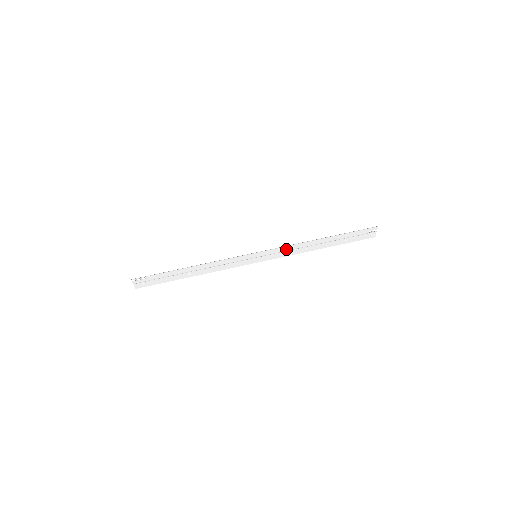
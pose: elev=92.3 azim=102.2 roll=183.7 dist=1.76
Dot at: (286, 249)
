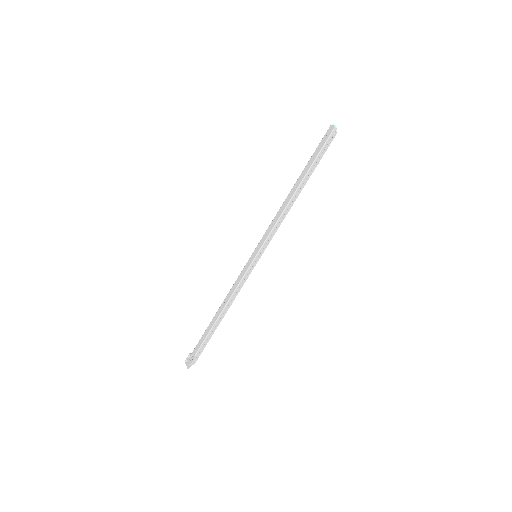
Dot at: (275, 227)
